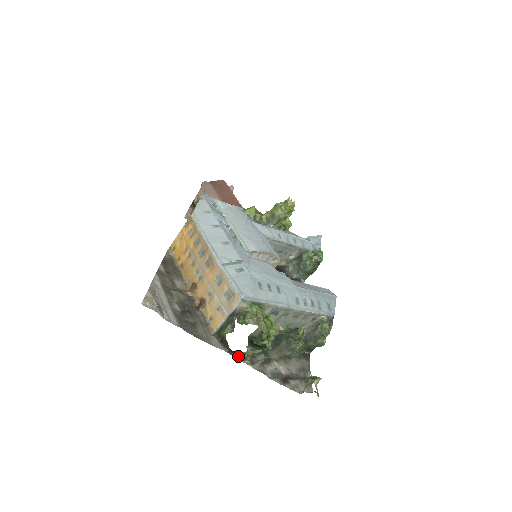
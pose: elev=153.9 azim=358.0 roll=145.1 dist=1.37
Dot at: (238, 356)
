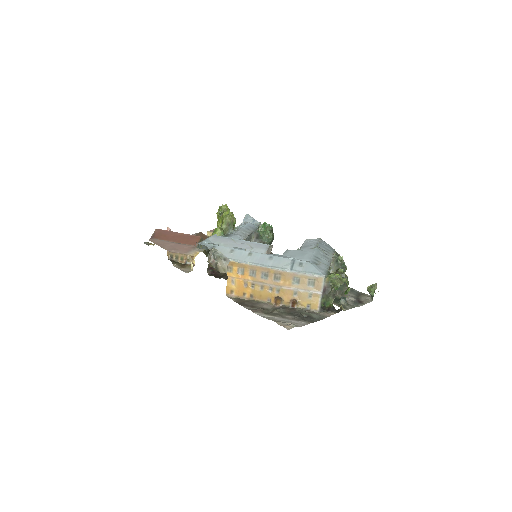
Dot at: (341, 310)
